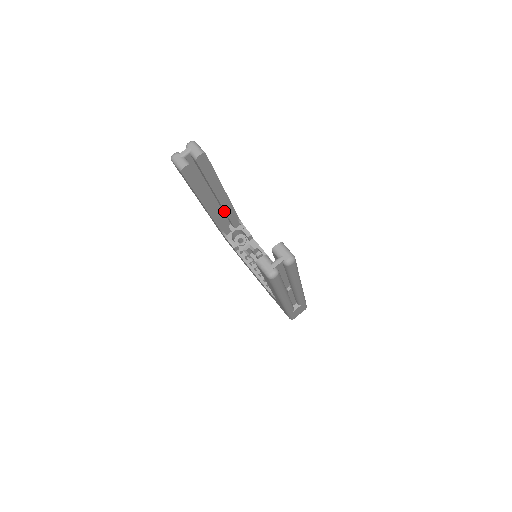
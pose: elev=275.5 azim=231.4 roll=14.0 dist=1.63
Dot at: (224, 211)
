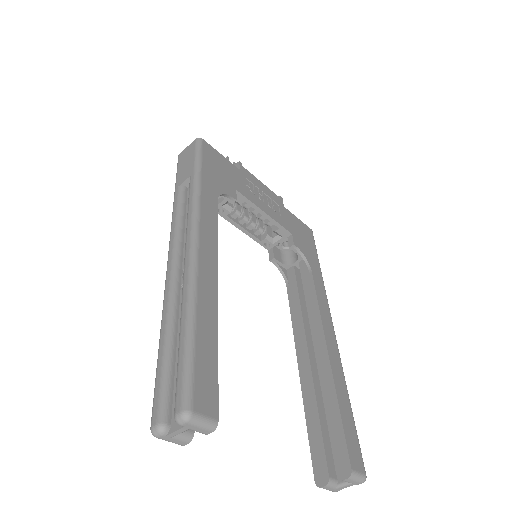
Dot at: occluded
